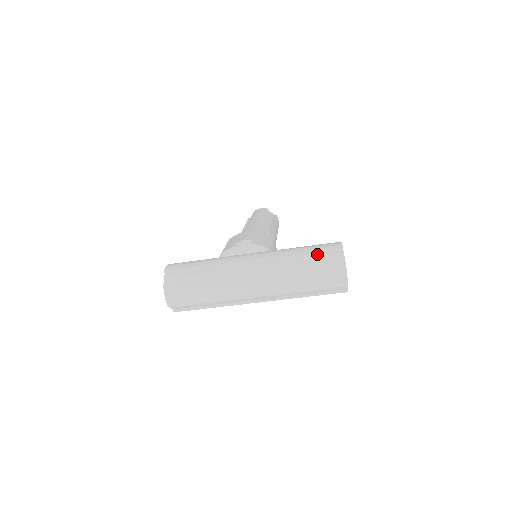
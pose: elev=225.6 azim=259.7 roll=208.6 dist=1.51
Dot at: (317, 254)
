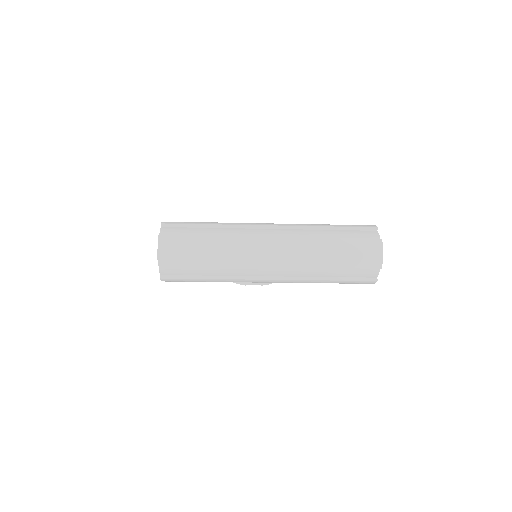
Dot at: (347, 230)
